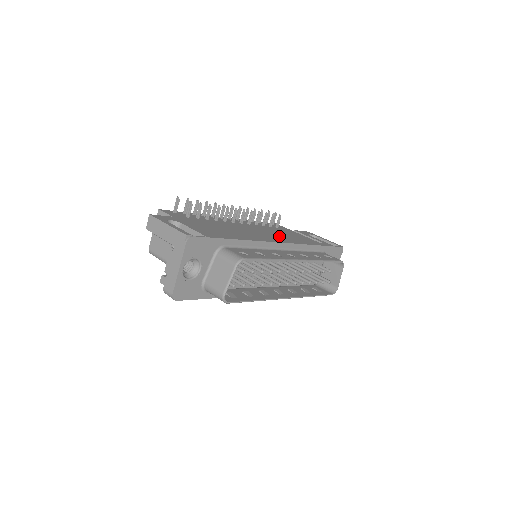
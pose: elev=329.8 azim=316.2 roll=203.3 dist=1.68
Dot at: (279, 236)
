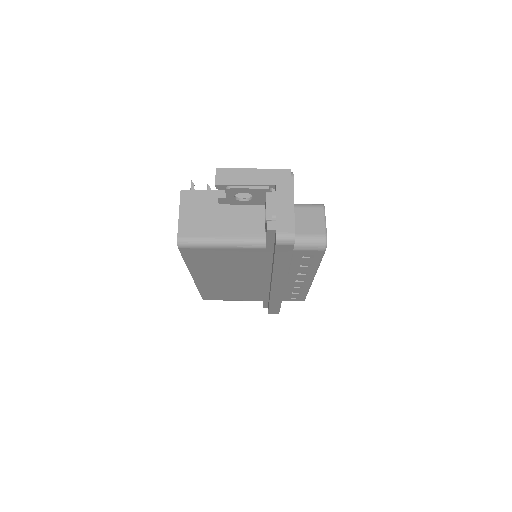
Dot at: occluded
